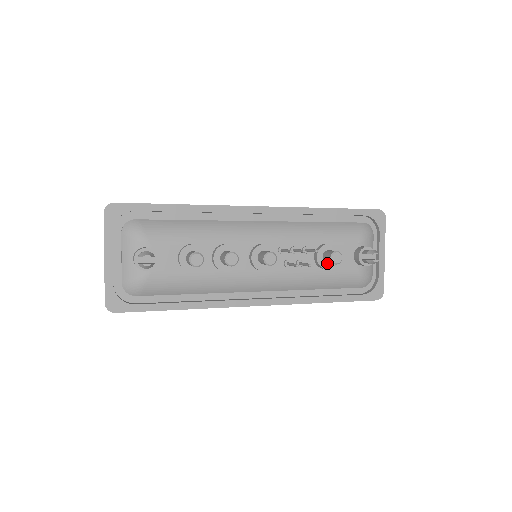
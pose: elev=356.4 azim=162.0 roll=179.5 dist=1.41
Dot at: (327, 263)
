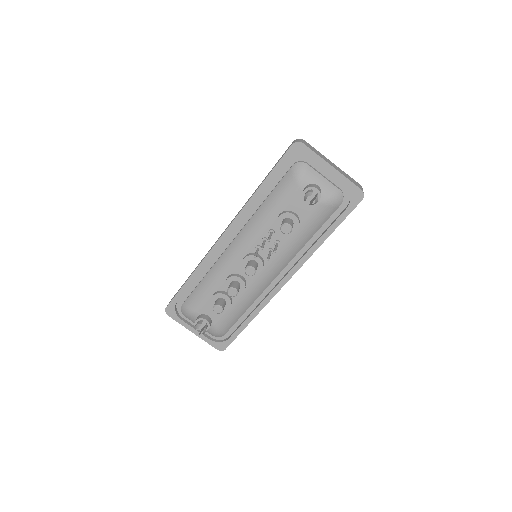
Dot at: occluded
